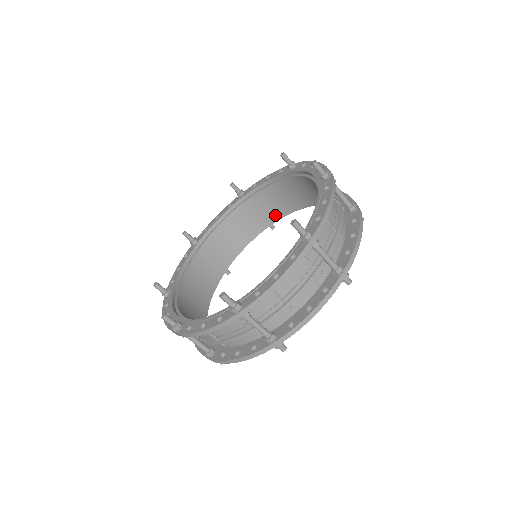
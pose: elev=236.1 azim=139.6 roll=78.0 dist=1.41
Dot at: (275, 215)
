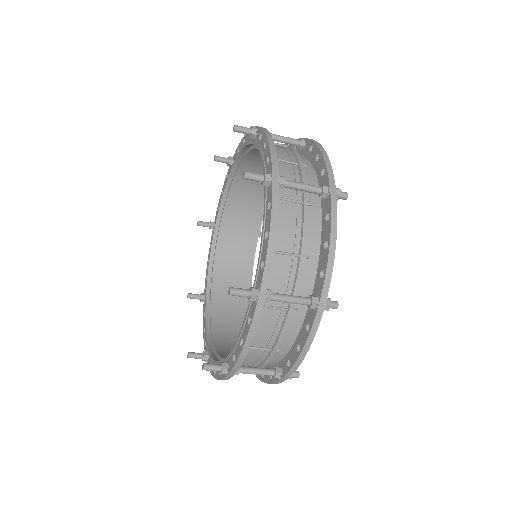
Dot at: (255, 220)
